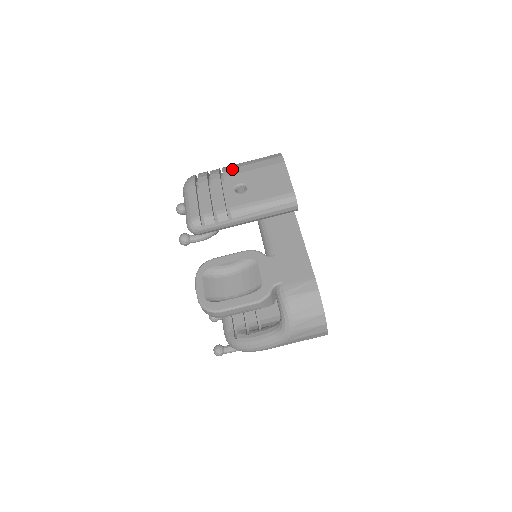
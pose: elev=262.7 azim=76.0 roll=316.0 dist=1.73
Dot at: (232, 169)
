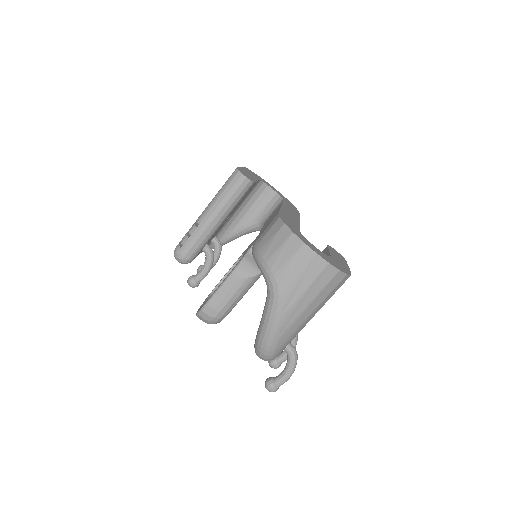
Dot at: occluded
